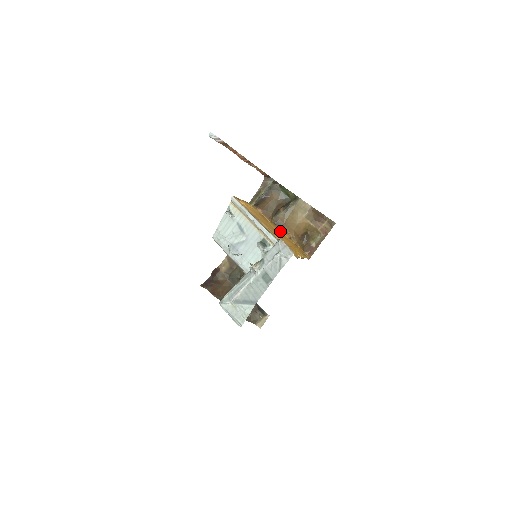
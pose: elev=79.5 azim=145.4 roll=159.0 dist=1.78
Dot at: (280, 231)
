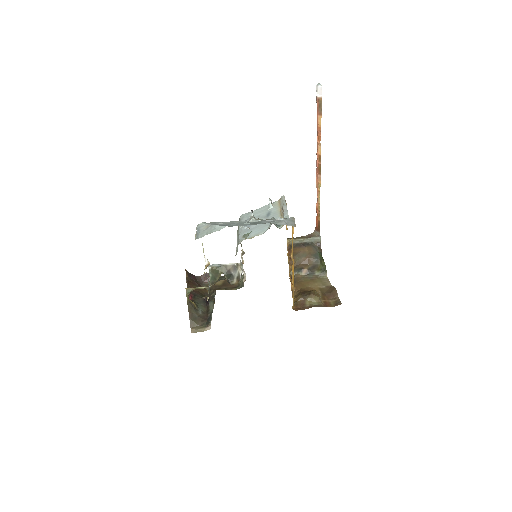
Dot at: occluded
